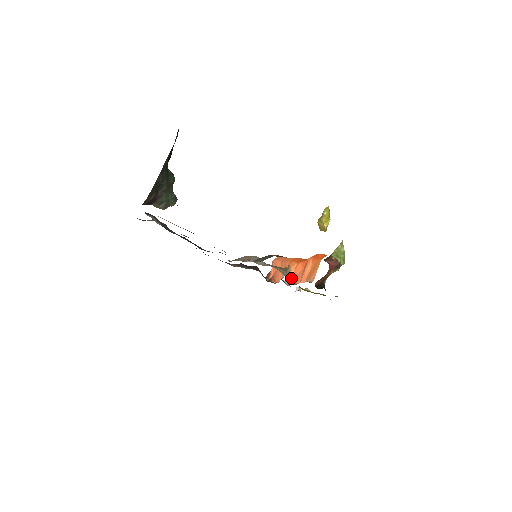
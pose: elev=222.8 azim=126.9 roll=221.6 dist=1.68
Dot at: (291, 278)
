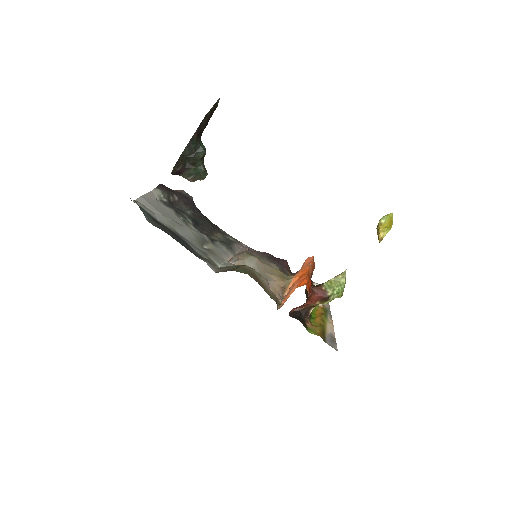
Dot at: (288, 290)
